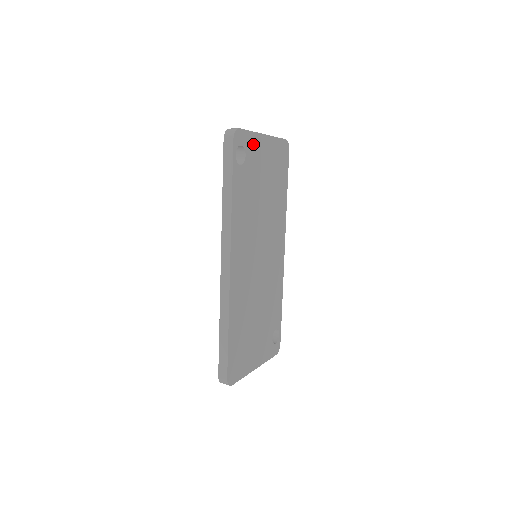
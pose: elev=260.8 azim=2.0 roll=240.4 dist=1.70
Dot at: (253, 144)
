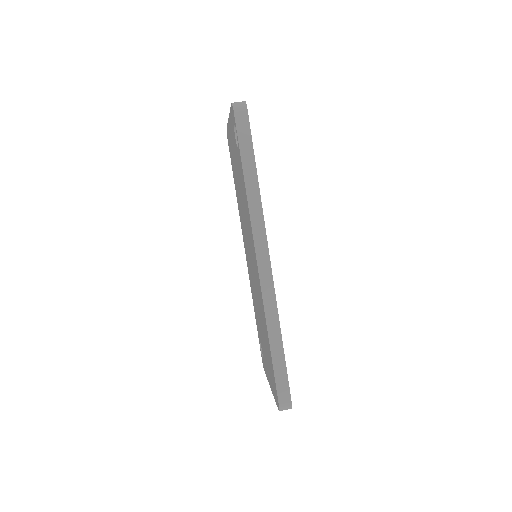
Dot at: occluded
